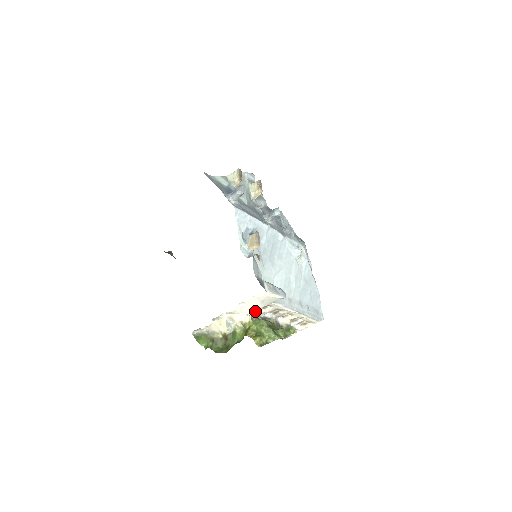
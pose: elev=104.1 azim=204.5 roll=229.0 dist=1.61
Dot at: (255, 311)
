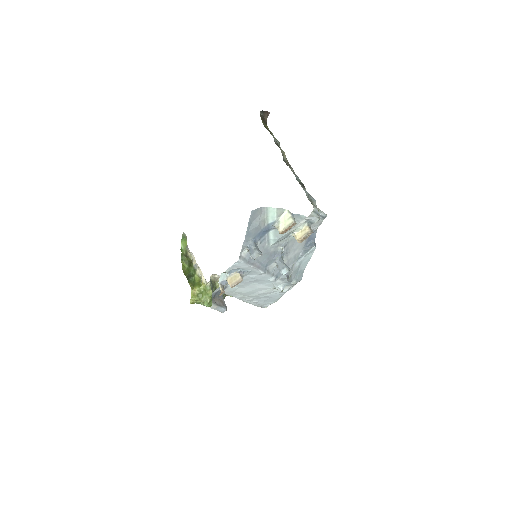
Dot at: occluded
